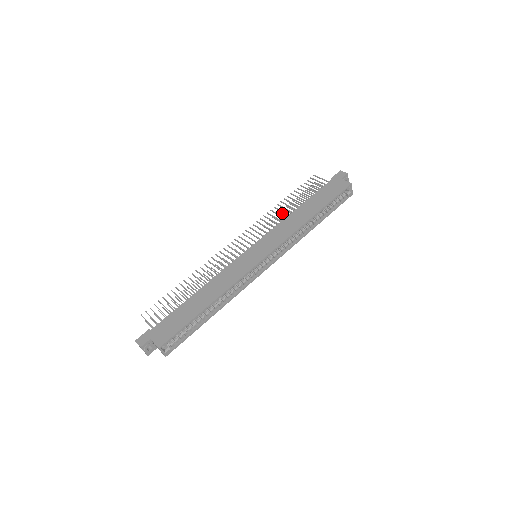
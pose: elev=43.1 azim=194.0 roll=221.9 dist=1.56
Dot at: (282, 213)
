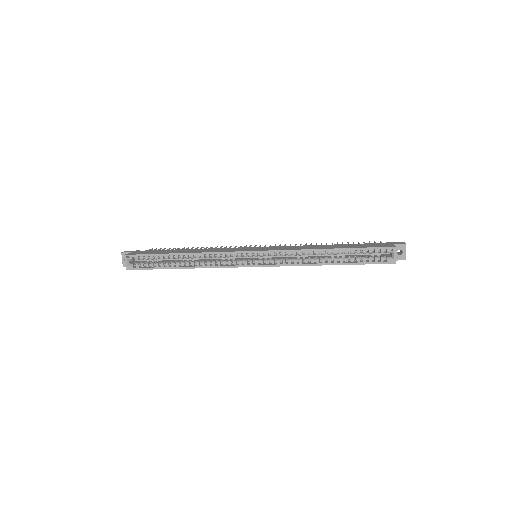
Dot at: occluded
